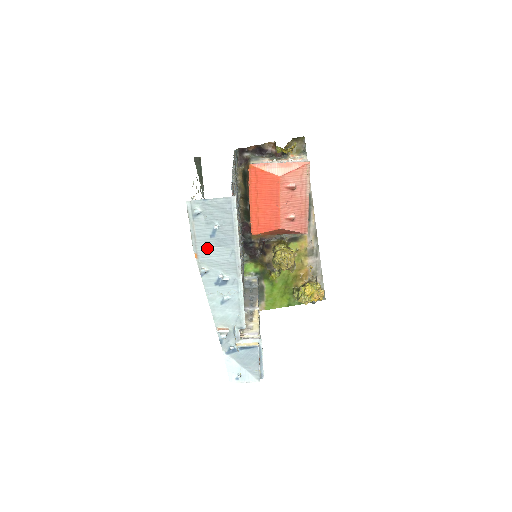
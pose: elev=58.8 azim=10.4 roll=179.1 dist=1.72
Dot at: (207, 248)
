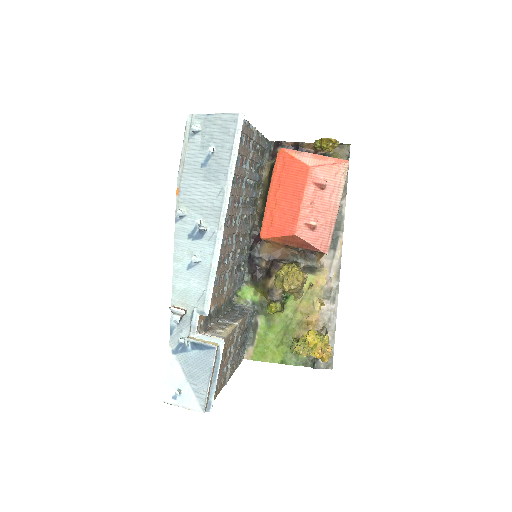
Dot at: (193, 182)
